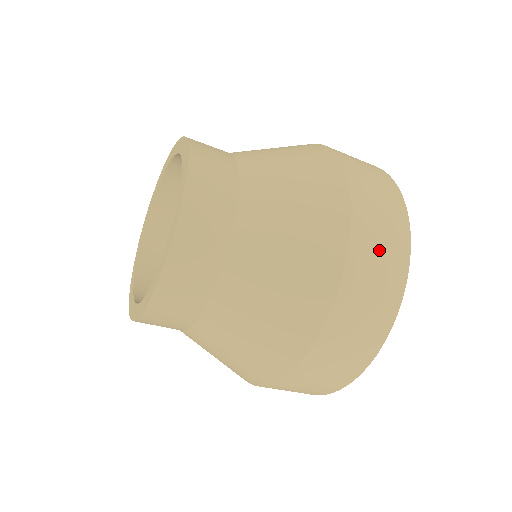
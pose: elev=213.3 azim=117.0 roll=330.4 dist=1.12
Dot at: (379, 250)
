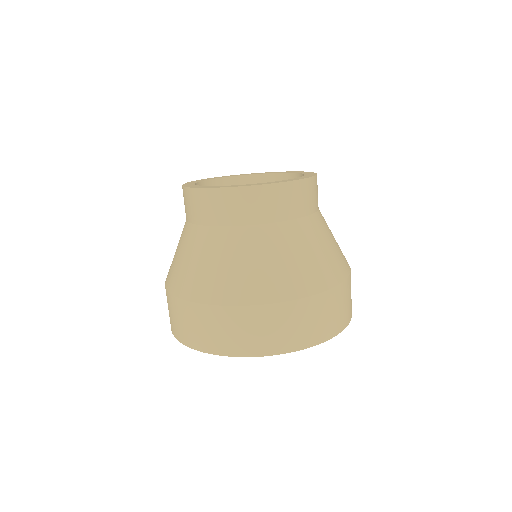
Dot at: occluded
